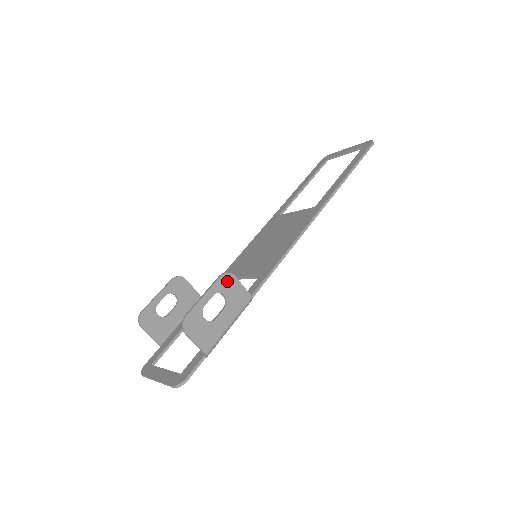
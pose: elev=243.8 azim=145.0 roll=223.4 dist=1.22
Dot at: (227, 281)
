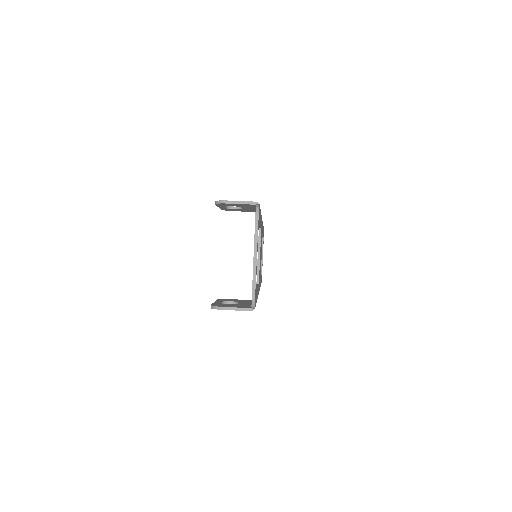
Dot at: occluded
